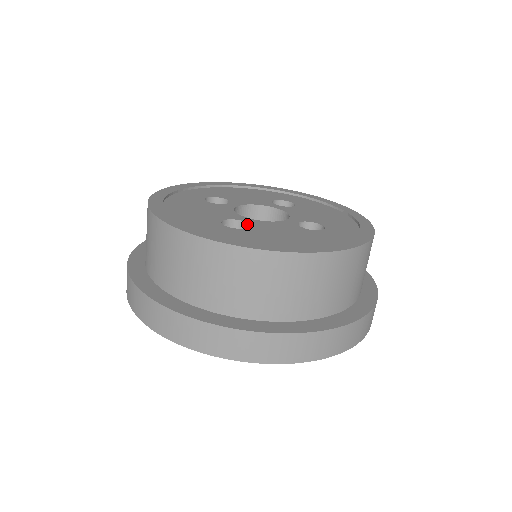
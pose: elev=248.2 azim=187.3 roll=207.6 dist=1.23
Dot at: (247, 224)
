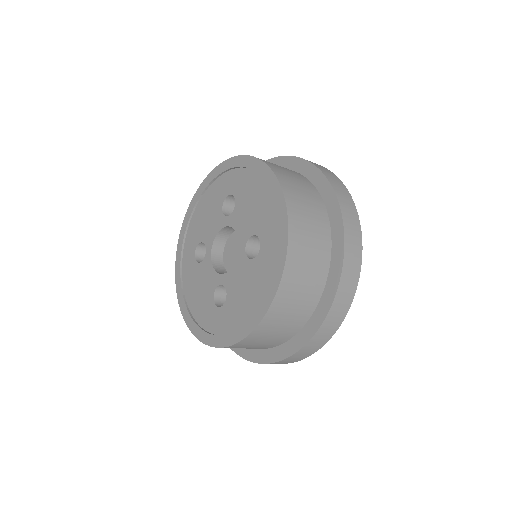
Dot at: (225, 286)
